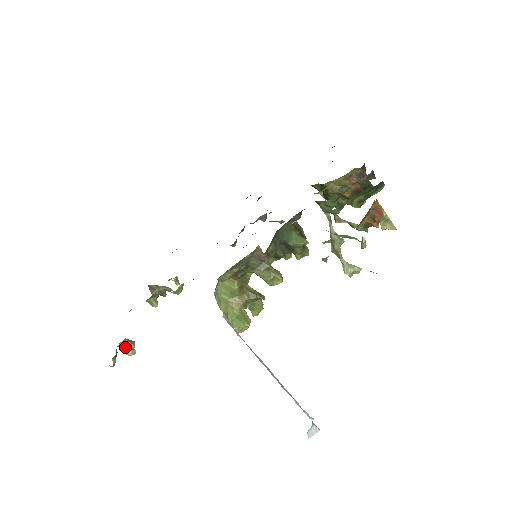
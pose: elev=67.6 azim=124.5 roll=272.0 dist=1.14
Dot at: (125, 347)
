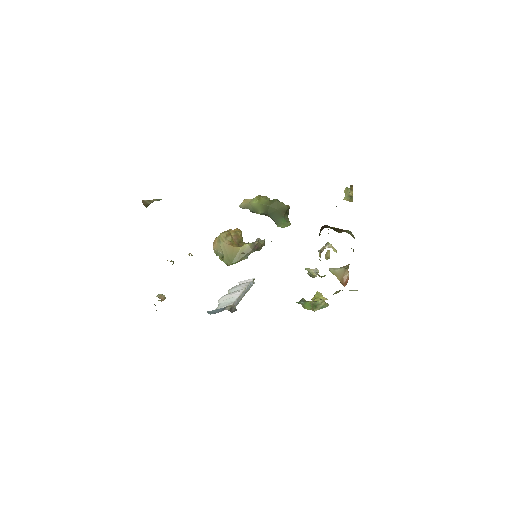
Dot at: occluded
